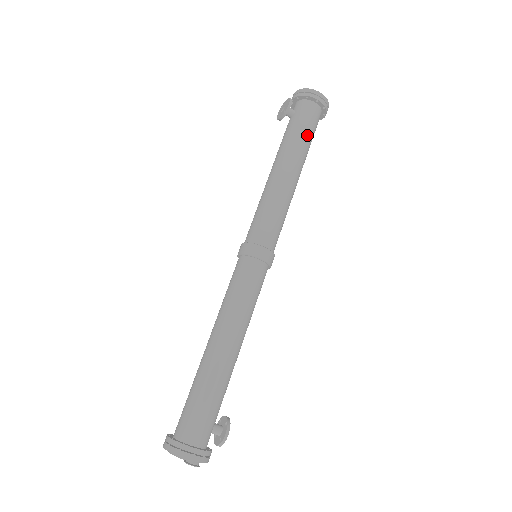
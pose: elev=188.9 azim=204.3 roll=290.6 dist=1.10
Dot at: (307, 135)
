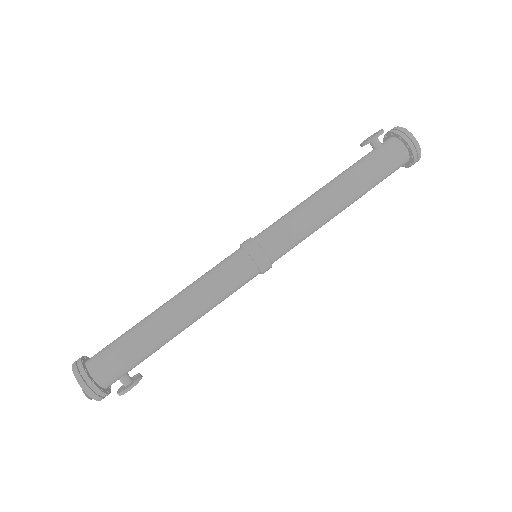
Dot at: (377, 173)
